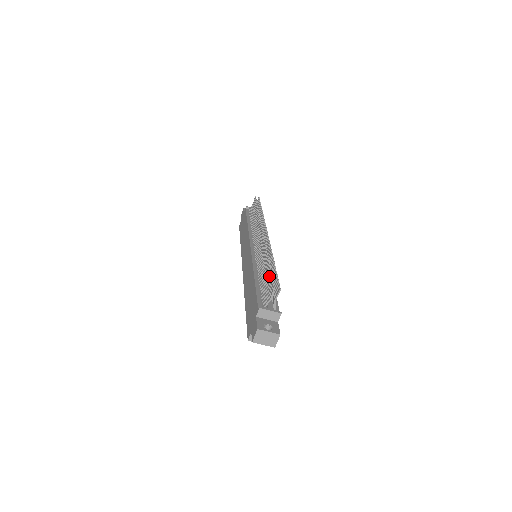
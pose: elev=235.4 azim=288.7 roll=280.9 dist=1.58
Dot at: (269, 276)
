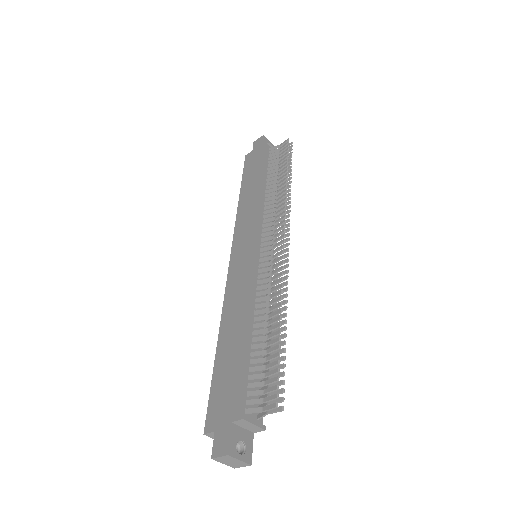
Dot at: (273, 363)
